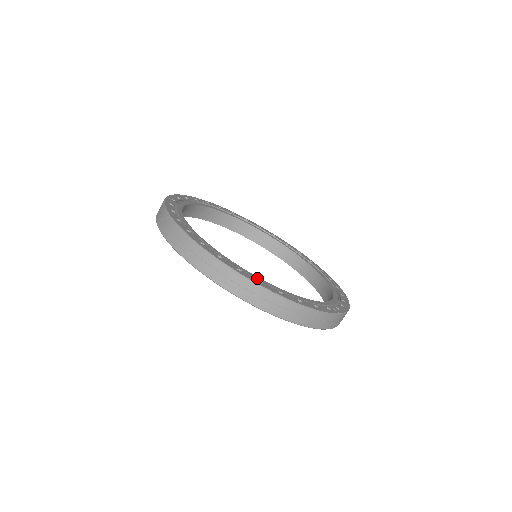
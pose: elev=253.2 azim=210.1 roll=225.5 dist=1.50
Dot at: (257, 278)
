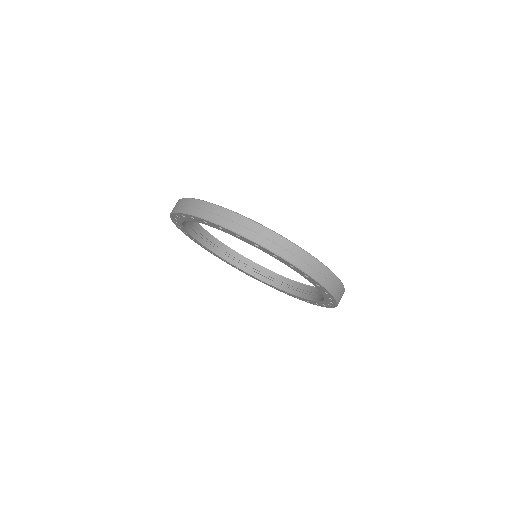
Dot at: occluded
